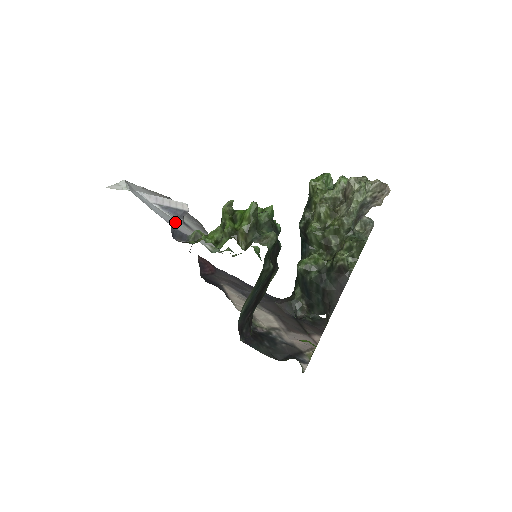
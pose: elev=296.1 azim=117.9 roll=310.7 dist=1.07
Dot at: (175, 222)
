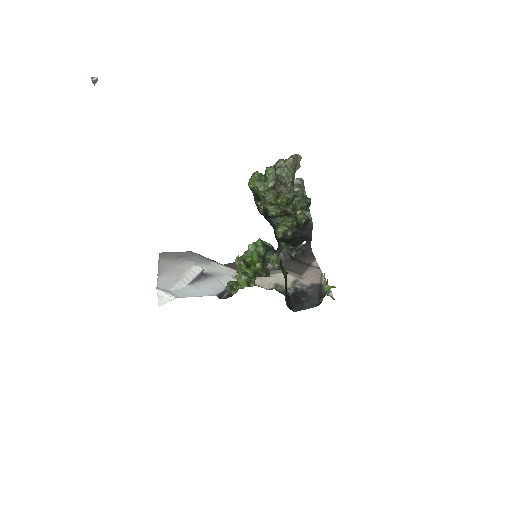
Dot at: (207, 285)
